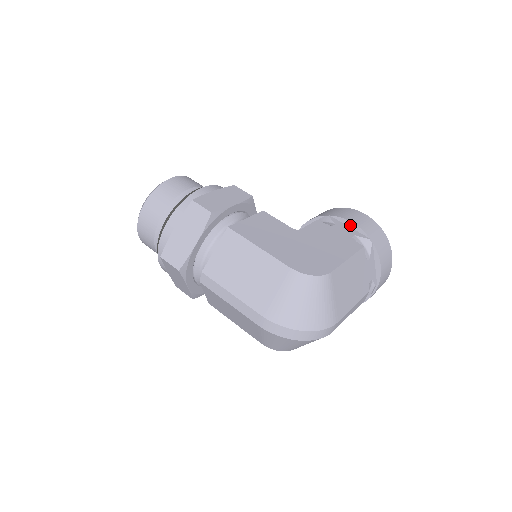
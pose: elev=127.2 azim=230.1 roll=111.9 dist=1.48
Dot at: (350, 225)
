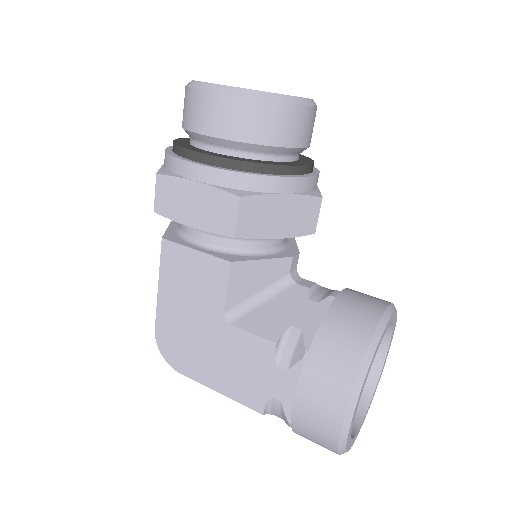
Dot at: (296, 395)
